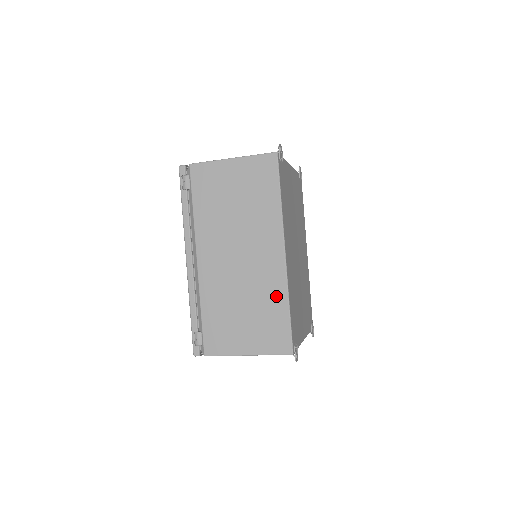
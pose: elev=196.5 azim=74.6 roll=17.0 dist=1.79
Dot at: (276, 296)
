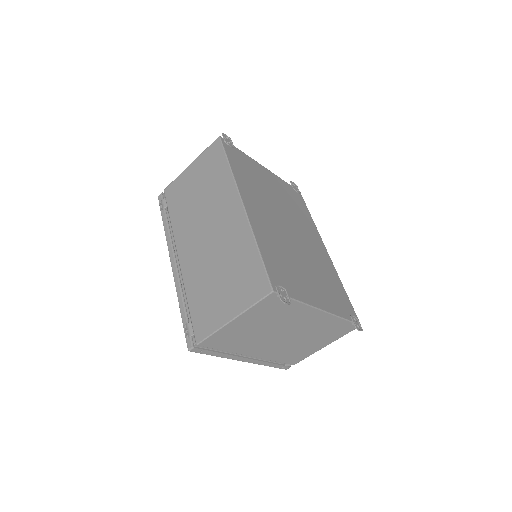
Dot at: (244, 244)
